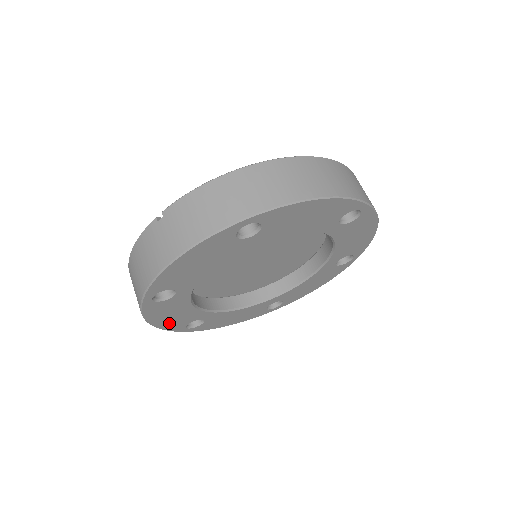
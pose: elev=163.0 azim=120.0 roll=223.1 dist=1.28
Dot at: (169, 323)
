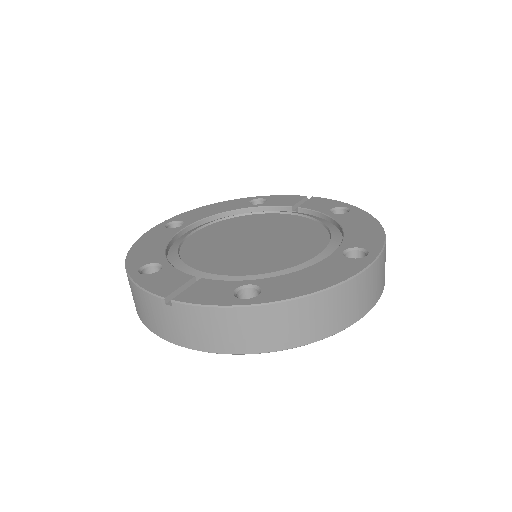
Dot at: occluded
